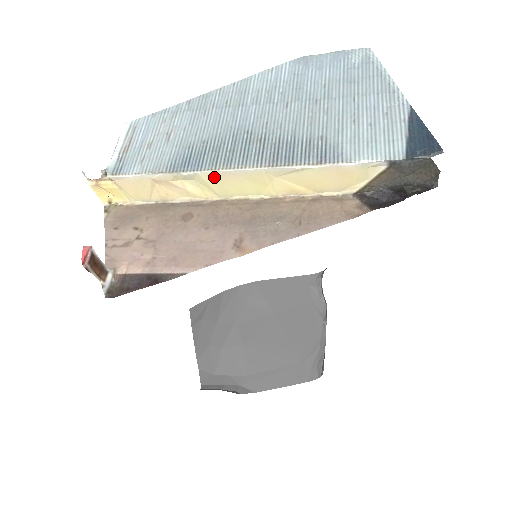
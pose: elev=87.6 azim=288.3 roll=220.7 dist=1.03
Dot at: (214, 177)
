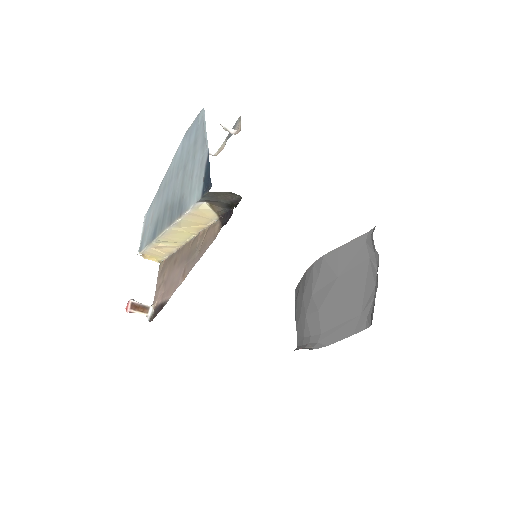
Dot at: (164, 239)
